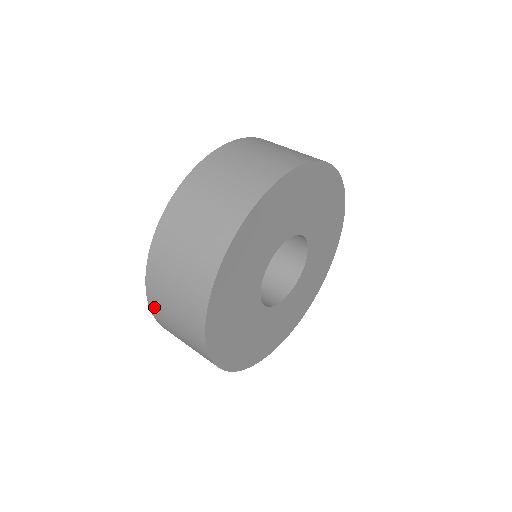
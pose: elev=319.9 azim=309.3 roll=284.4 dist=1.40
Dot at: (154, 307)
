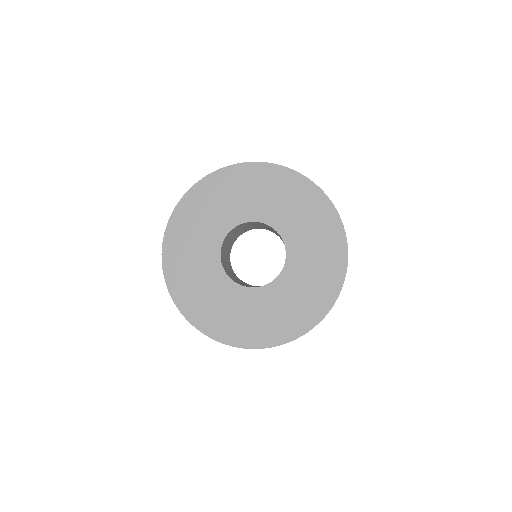
Dot at: occluded
